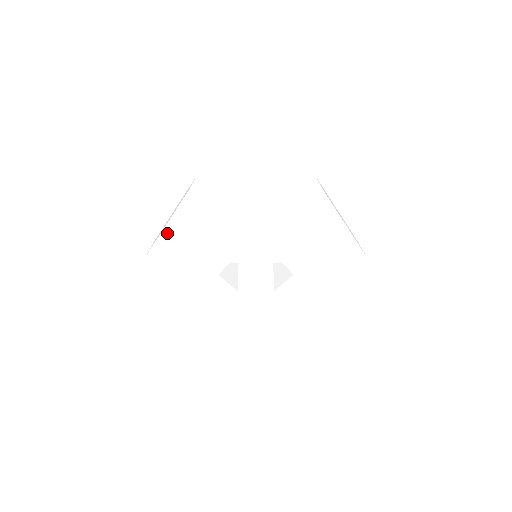
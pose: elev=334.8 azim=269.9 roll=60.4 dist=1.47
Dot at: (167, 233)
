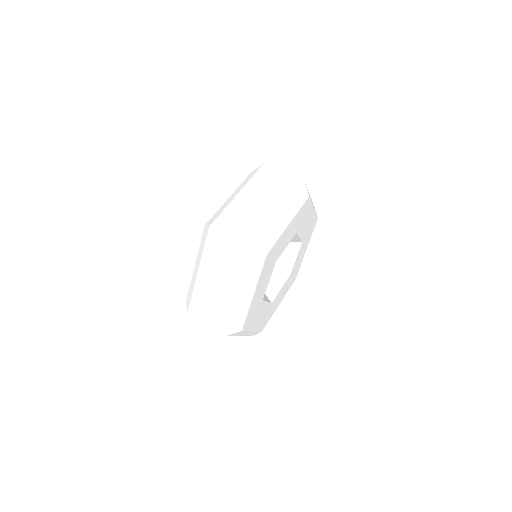
Dot at: (223, 287)
